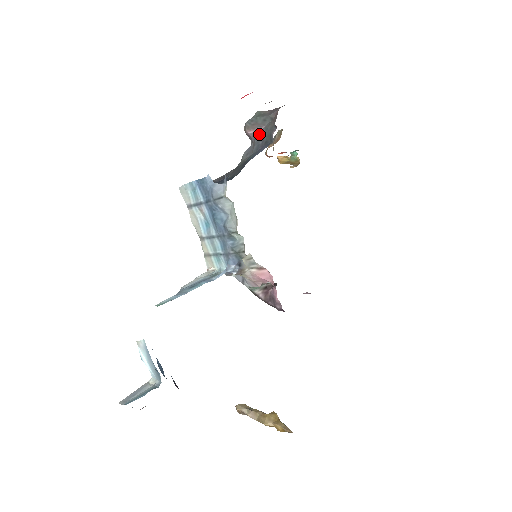
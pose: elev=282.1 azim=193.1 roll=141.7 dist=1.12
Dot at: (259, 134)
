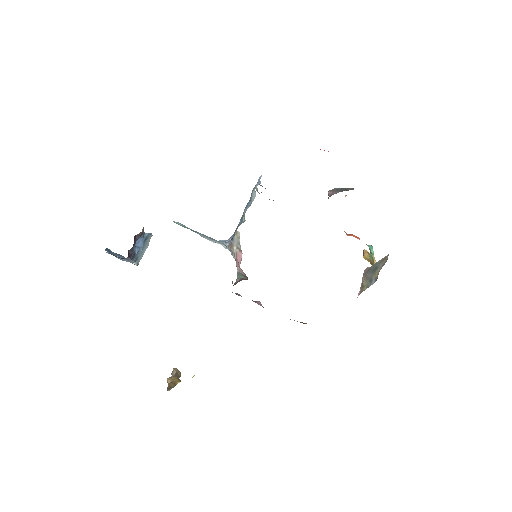
Dot at: occluded
